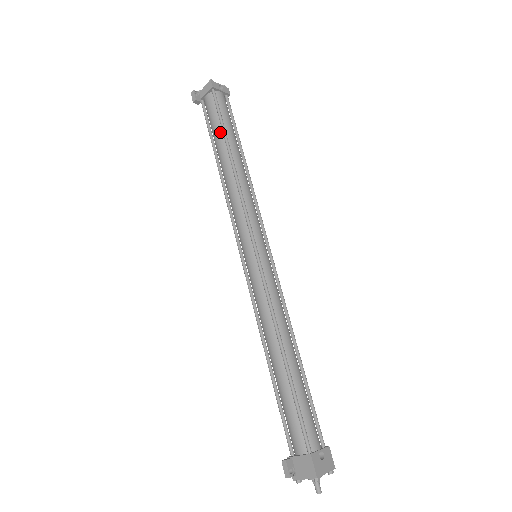
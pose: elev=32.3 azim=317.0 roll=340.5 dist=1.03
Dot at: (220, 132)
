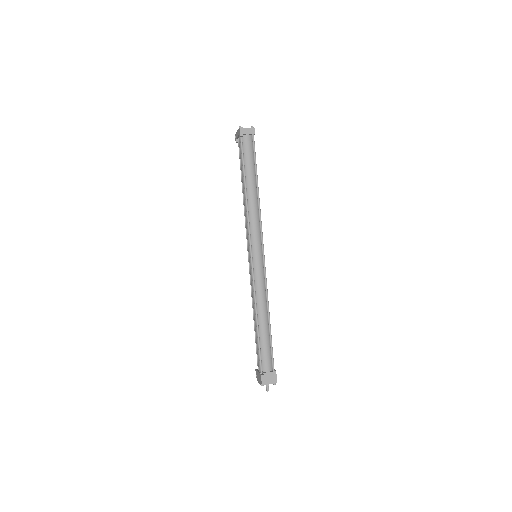
Dot at: (253, 167)
